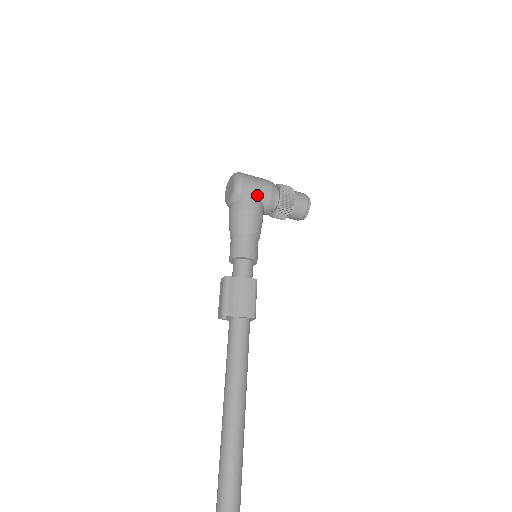
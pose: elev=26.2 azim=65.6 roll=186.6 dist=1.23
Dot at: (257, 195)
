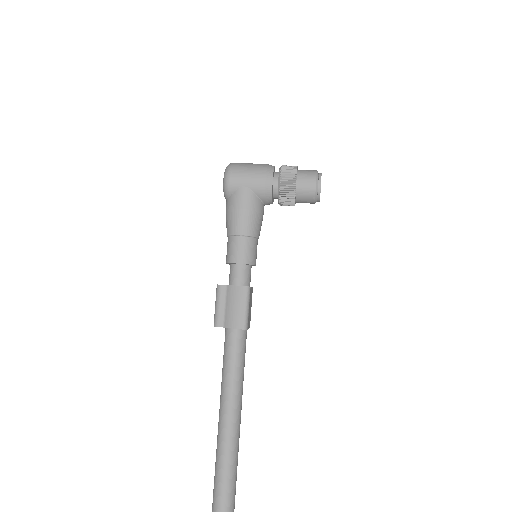
Dot at: (248, 189)
